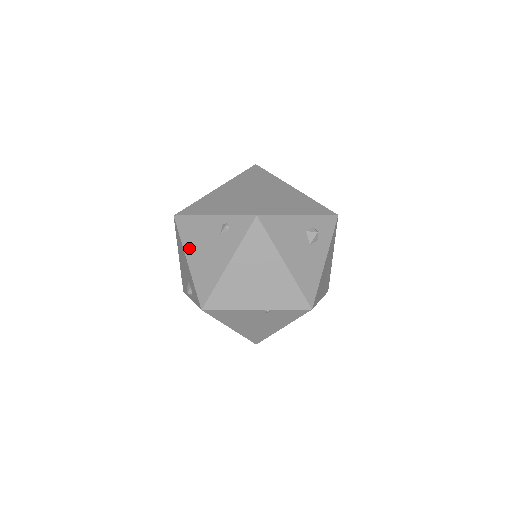
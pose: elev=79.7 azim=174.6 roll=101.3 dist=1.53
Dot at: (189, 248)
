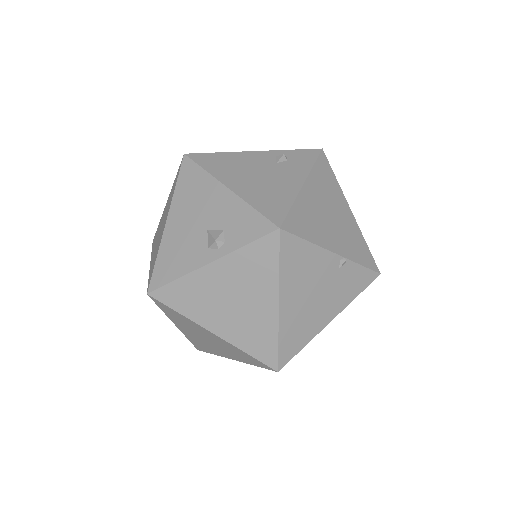
Dot at: (227, 176)
